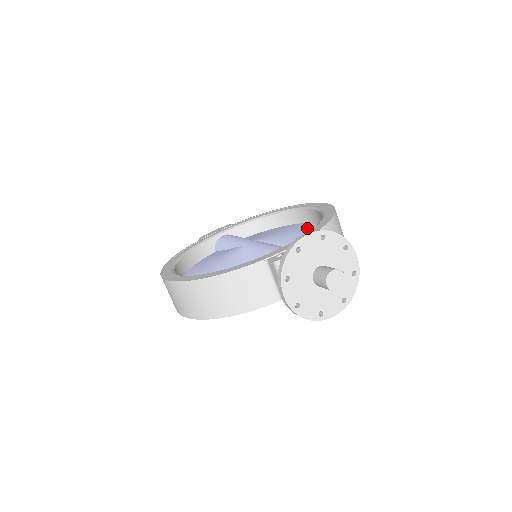
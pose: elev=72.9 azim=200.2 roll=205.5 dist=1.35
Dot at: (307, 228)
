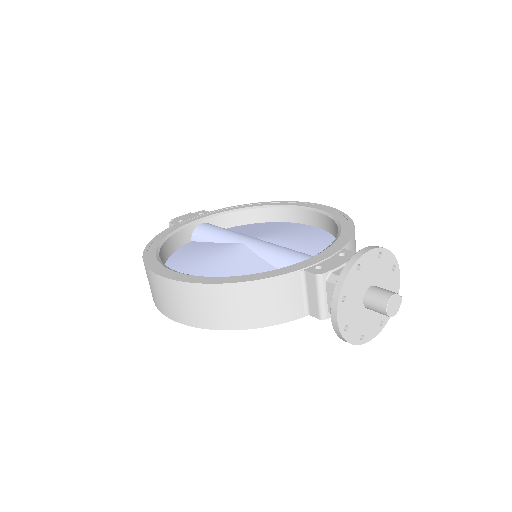
Dot at: (309, 231)
